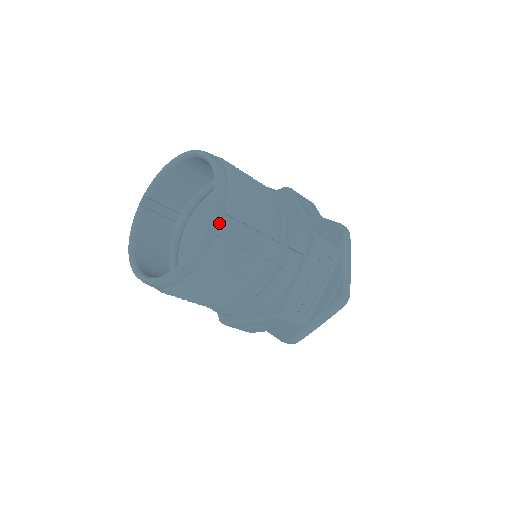
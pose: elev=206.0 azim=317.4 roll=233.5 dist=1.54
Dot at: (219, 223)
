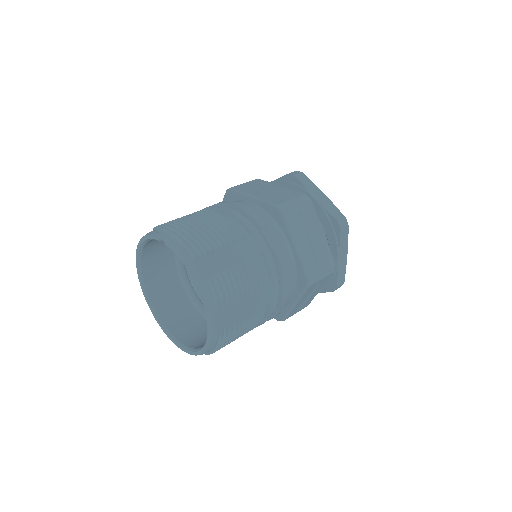
Dot at: occluded
